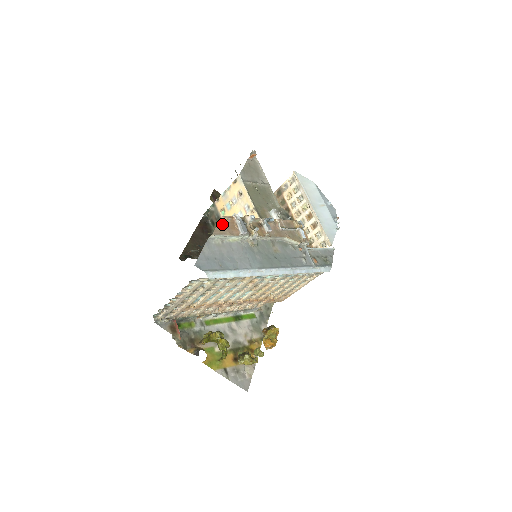
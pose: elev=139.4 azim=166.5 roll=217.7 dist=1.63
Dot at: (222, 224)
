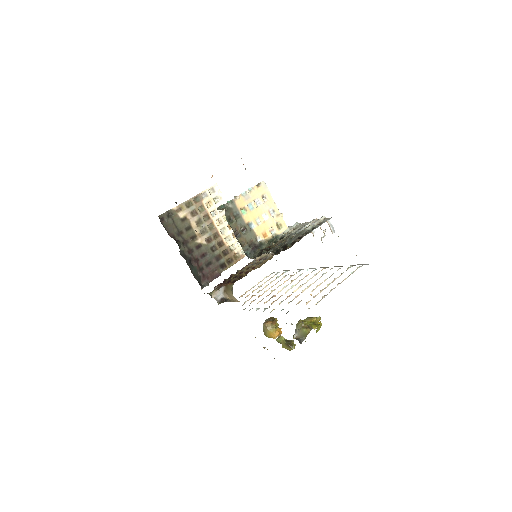
Dot at: occluded
